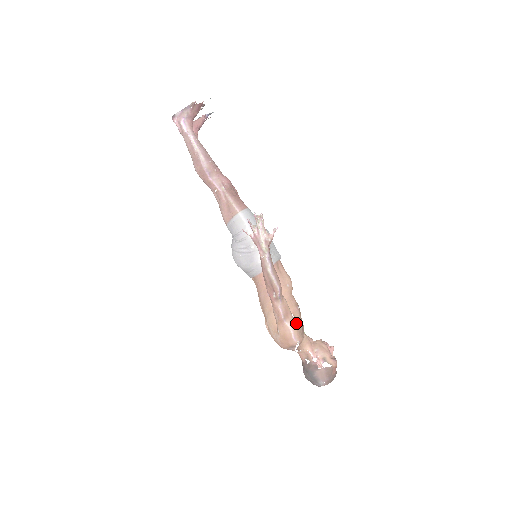
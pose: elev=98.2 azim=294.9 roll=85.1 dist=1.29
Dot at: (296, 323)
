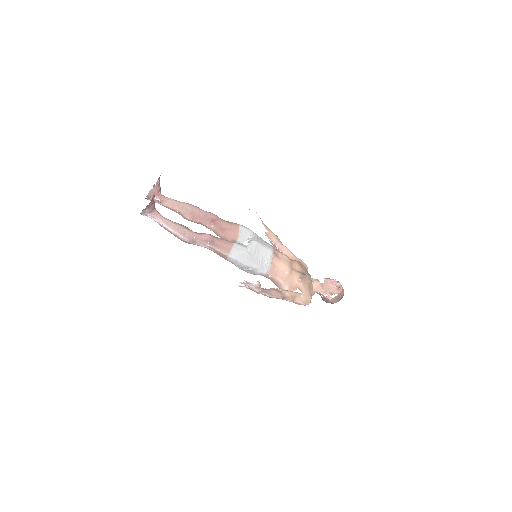
Dot at: (302, 295)
